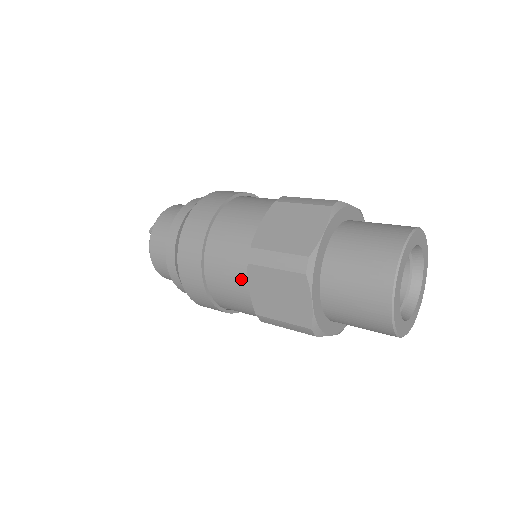
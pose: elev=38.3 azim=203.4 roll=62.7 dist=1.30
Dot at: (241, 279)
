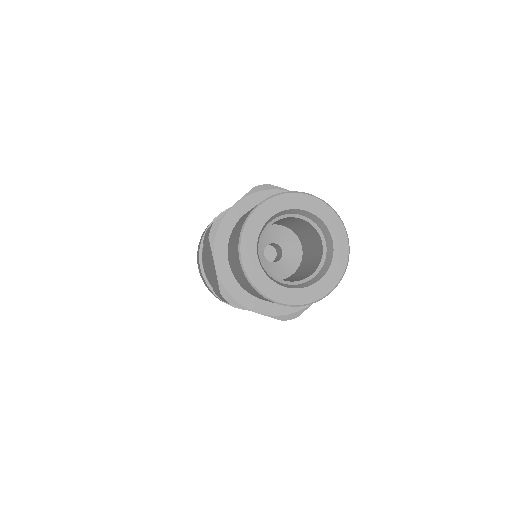
Dot at: (206, 259)
